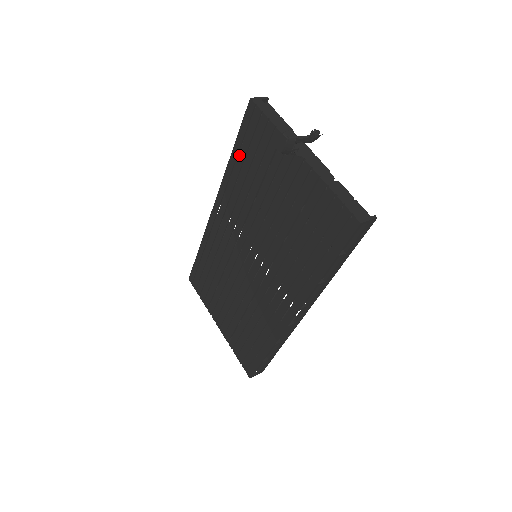
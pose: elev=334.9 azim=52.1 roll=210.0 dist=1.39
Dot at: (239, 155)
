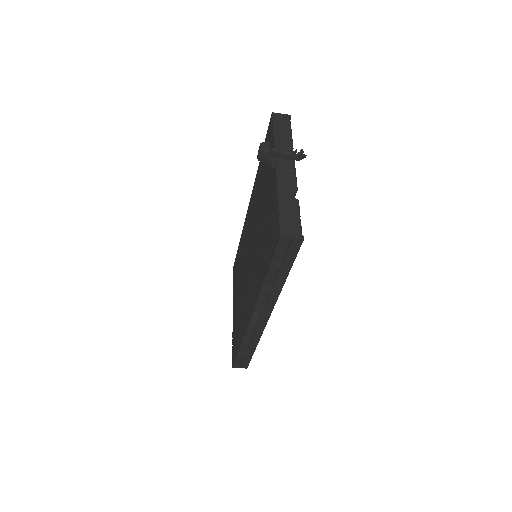
Dot at: (261, 162)
